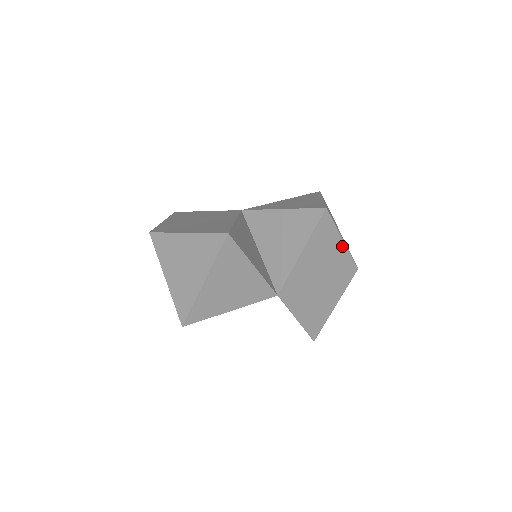
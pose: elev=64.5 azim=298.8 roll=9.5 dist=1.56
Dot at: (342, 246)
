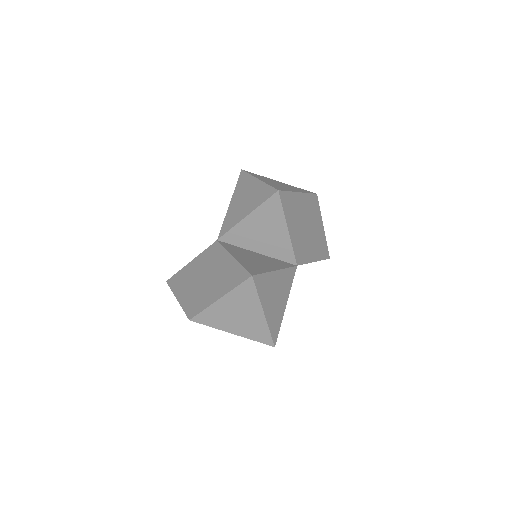
Dot at: (301, 196)
